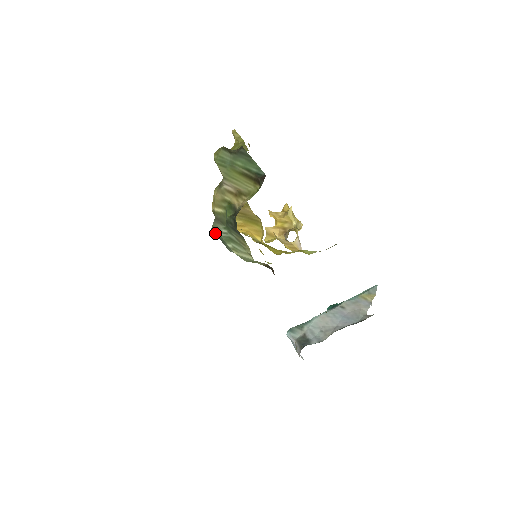
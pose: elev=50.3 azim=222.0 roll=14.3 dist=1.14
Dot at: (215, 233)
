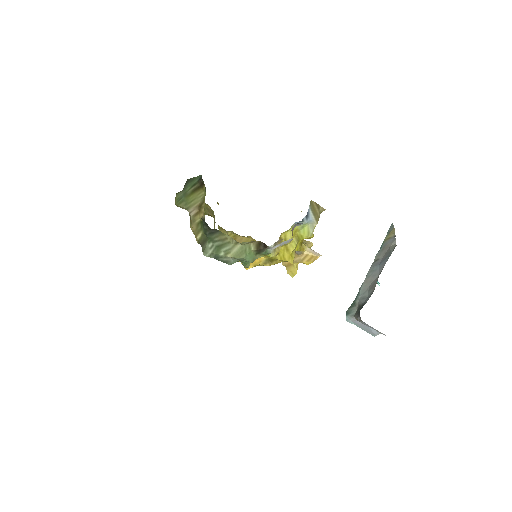
Dot at: (208, 255)
